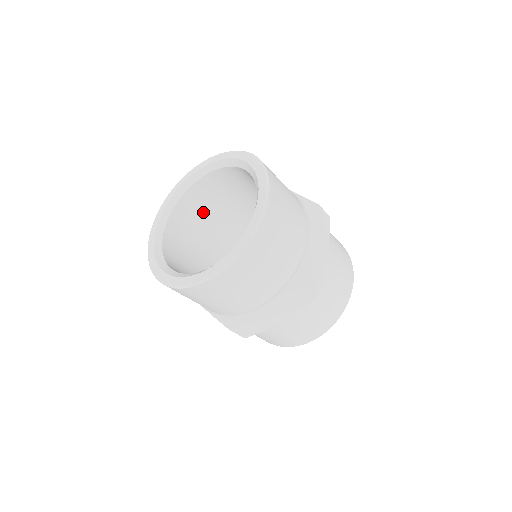
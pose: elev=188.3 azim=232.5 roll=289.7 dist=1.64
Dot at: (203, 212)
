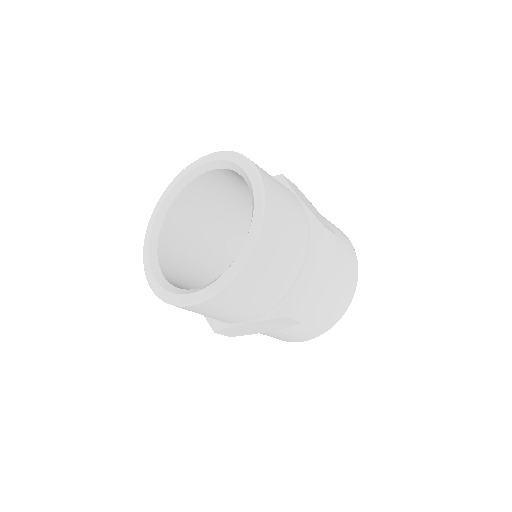
Dot at: (209, 199)
